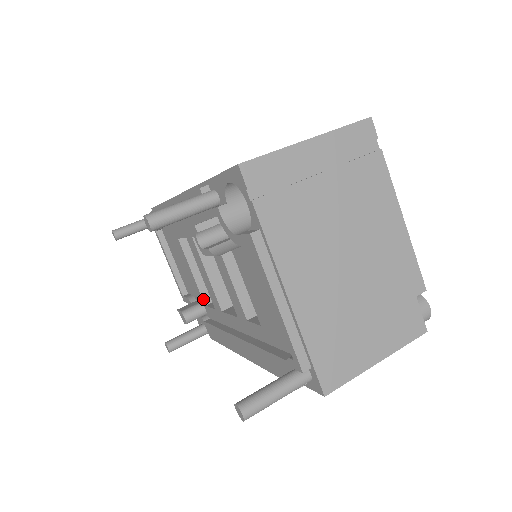
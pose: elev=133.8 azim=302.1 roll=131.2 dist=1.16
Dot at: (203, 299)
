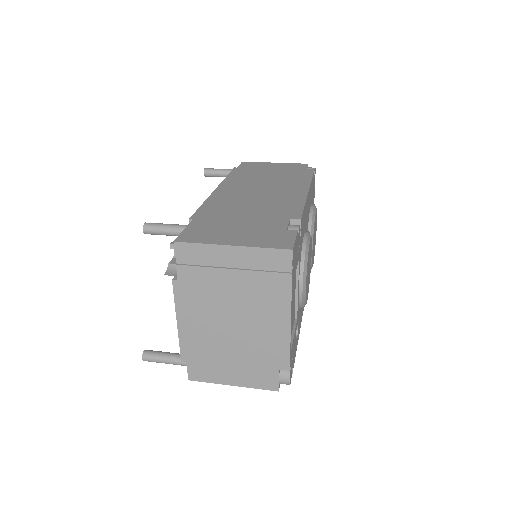
Dot at: occluded
